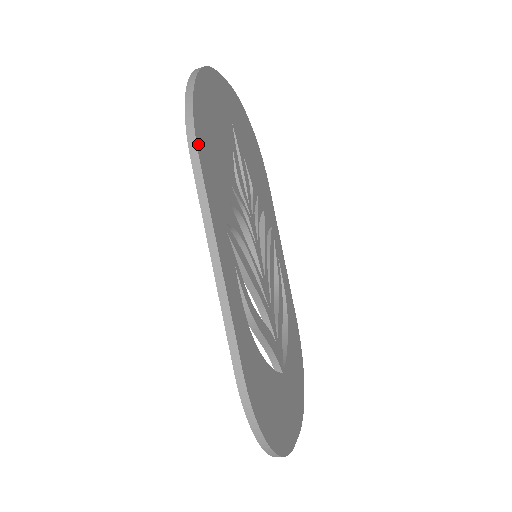
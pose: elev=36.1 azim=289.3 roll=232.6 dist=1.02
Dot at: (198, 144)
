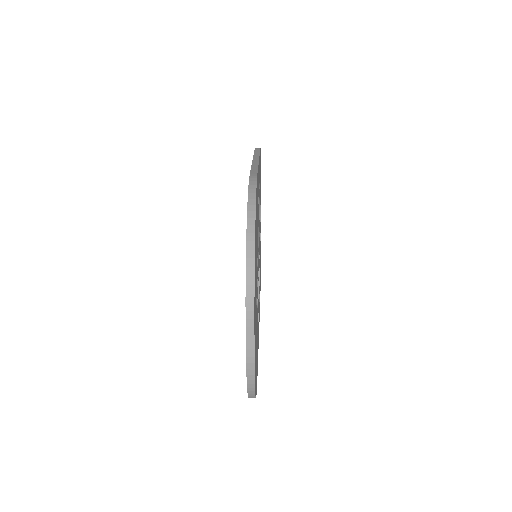
Dot at: occluded
